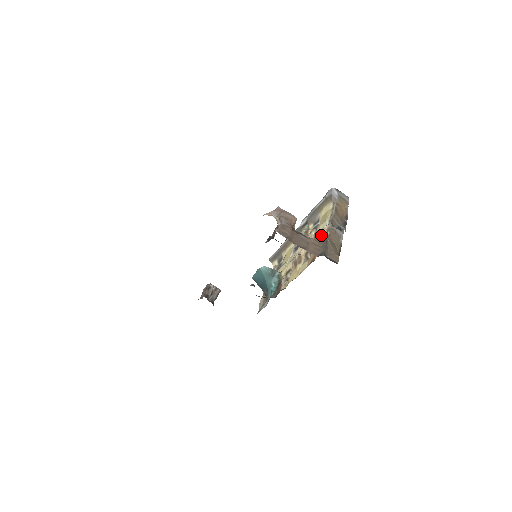
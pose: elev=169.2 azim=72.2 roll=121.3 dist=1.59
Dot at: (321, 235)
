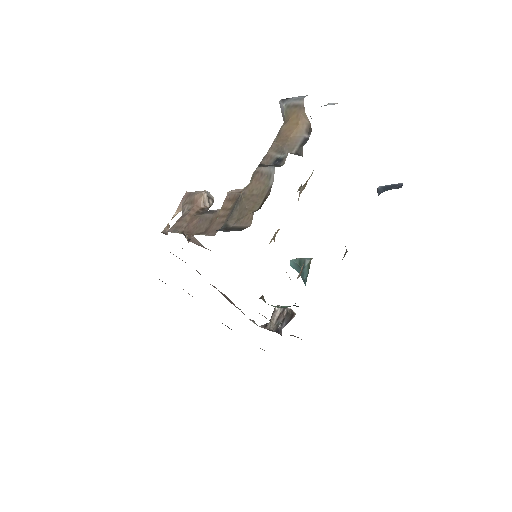
Dot at: (233, 195)
